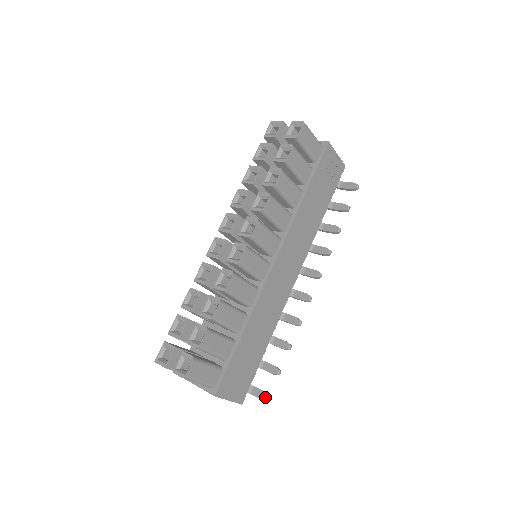
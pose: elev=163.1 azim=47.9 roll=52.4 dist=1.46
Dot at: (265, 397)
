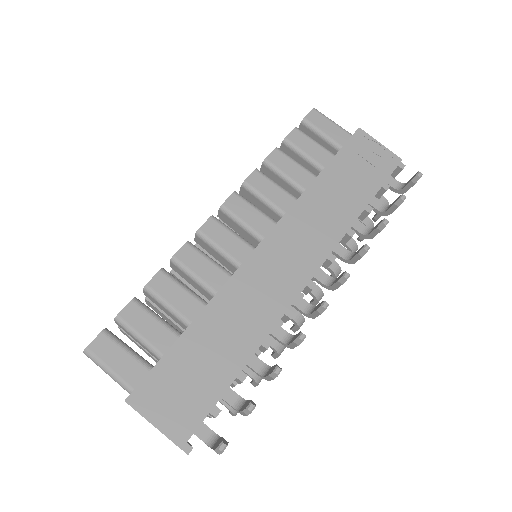
Dot at: (218, 444)
